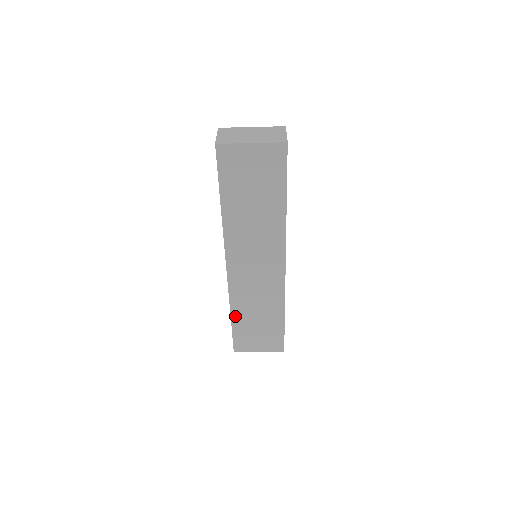
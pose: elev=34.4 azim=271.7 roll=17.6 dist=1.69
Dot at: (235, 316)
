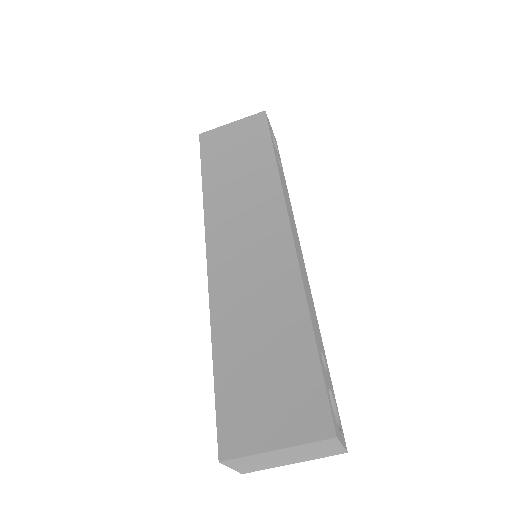
Dot at: (220, 348)
